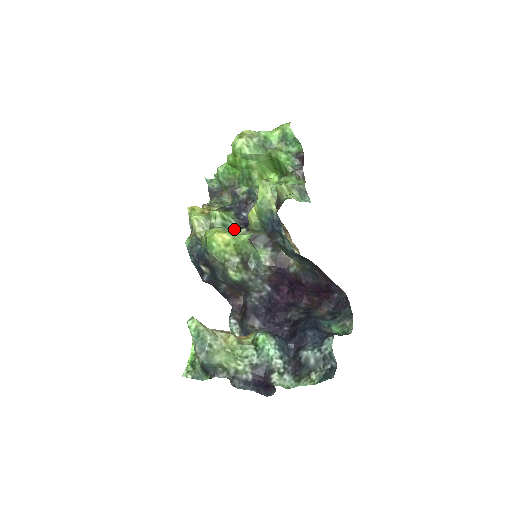
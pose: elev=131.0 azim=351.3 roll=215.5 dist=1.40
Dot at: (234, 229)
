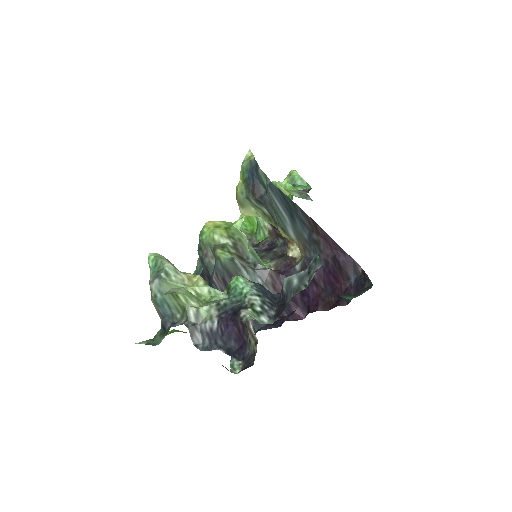
Dot at: occluded
